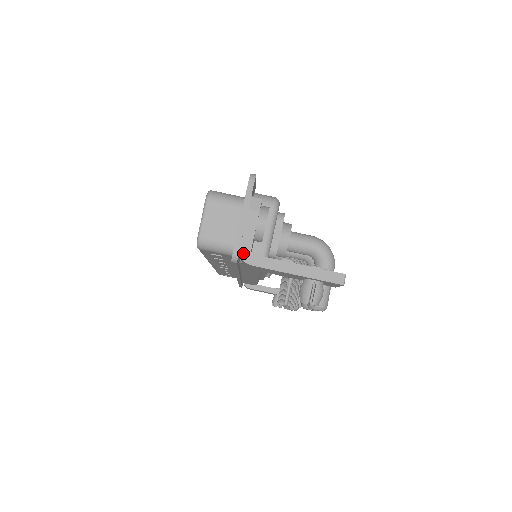
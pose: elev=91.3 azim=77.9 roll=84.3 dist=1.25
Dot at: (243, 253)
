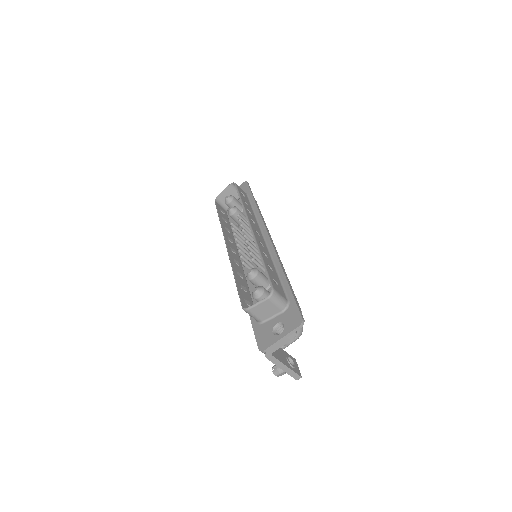
Dot at: (268, 353)
